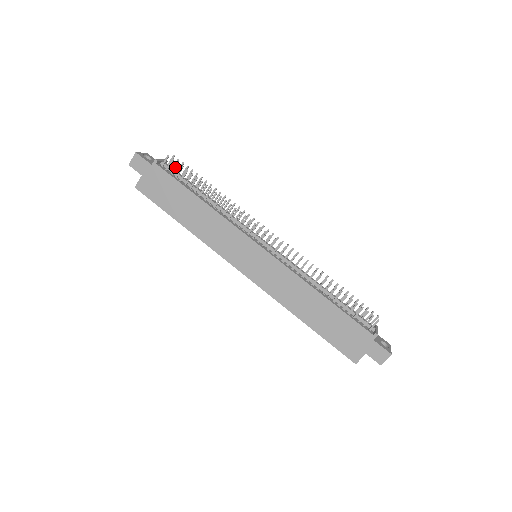
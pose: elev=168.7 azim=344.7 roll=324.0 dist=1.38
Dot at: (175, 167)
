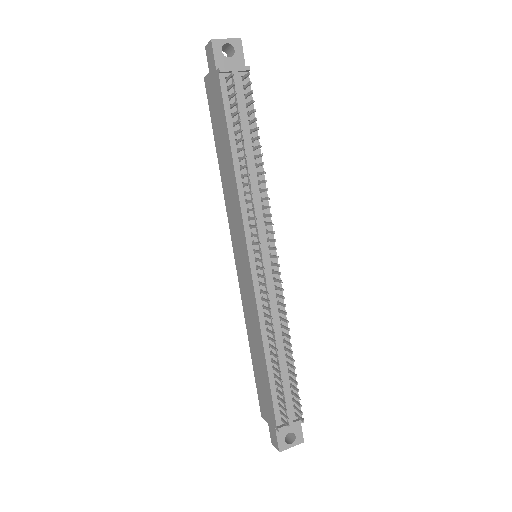
Dot at: (232, 95)
